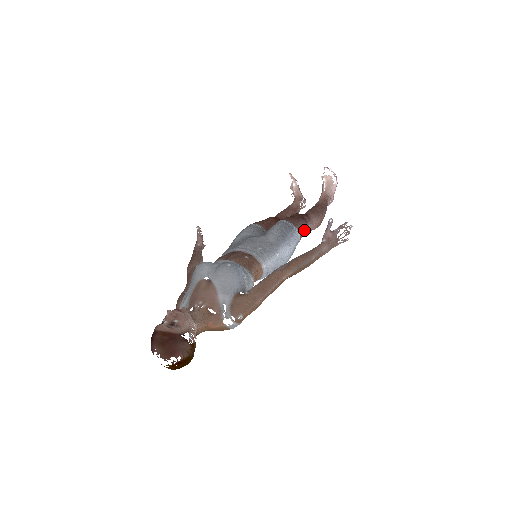
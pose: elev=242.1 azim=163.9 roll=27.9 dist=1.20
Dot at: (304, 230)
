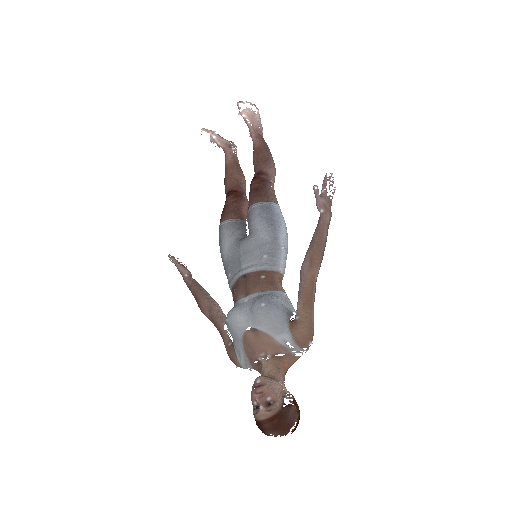
Dot at: (274, 193)
